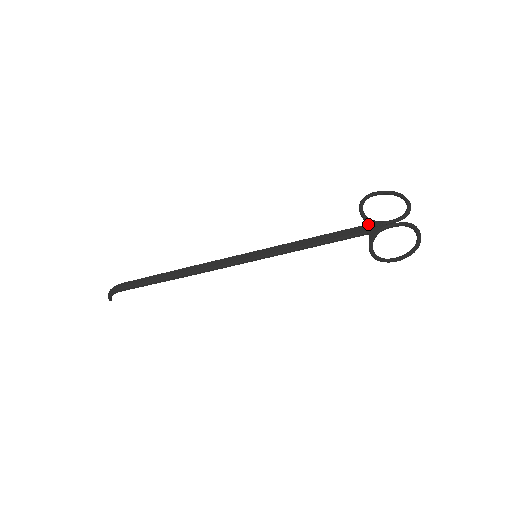
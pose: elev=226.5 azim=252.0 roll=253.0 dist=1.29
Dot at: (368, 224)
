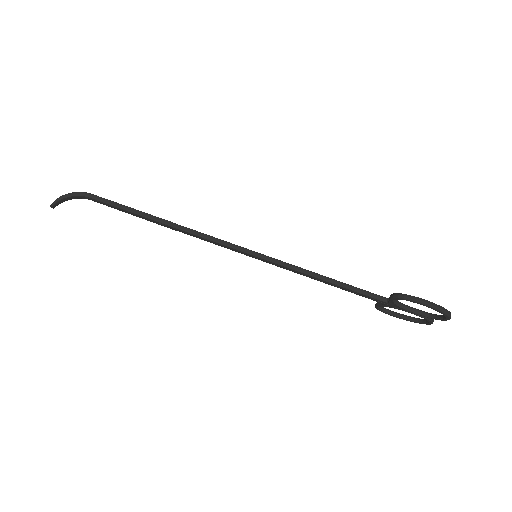
Dot at: occluded
